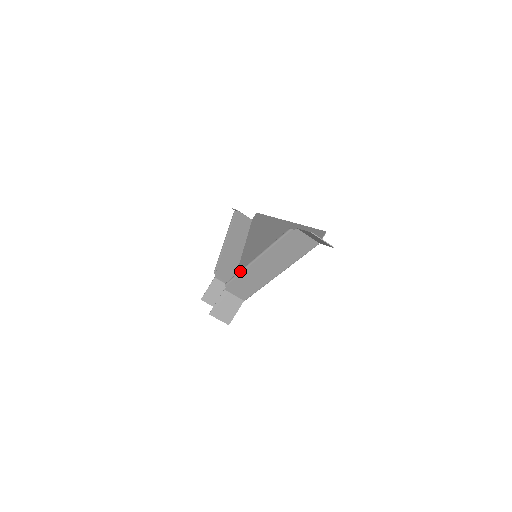
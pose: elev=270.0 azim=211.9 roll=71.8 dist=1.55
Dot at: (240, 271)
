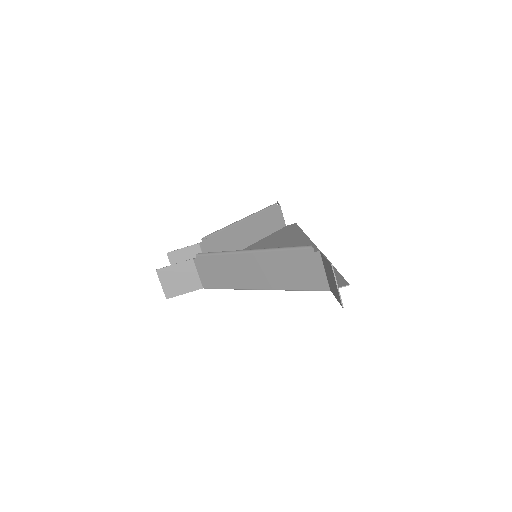
Dot at: (223, 251)
